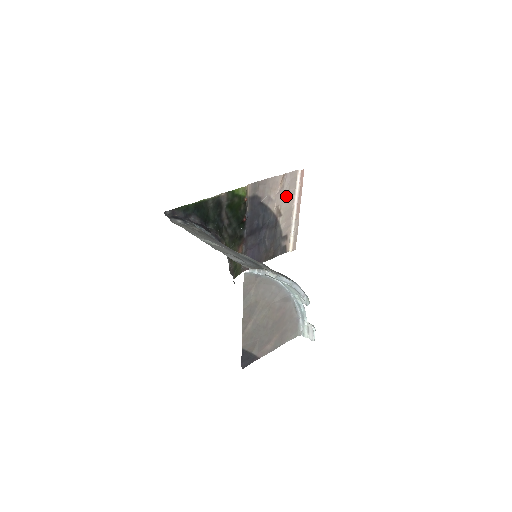
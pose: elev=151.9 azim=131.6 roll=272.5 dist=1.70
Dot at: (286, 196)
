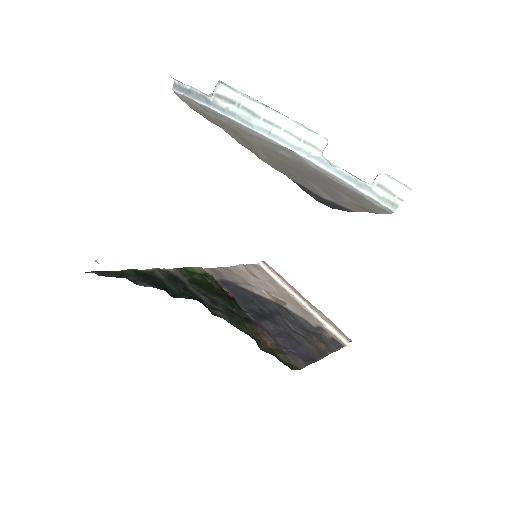
Dot at: (270, 285)
